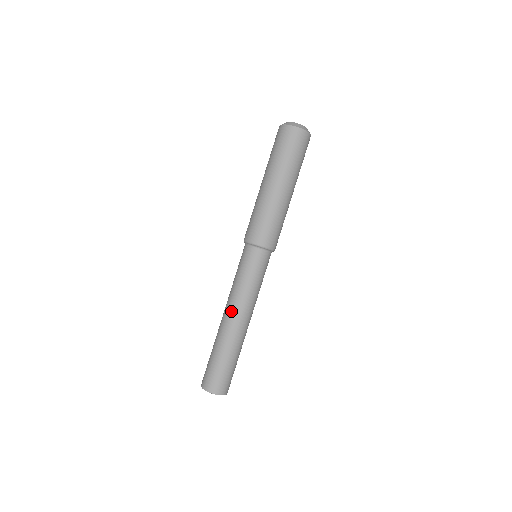
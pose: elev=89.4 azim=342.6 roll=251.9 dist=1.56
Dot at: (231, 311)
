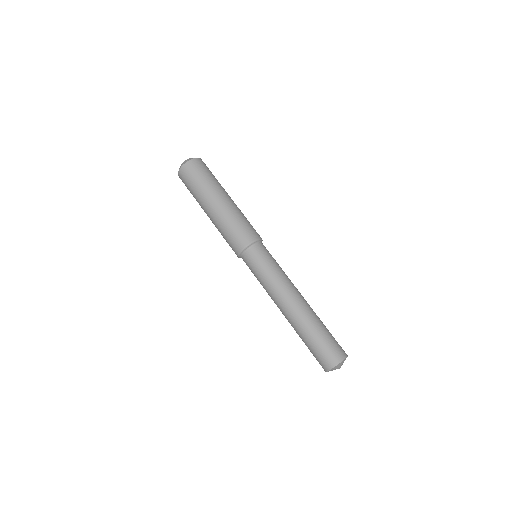
Dot at: occluded
